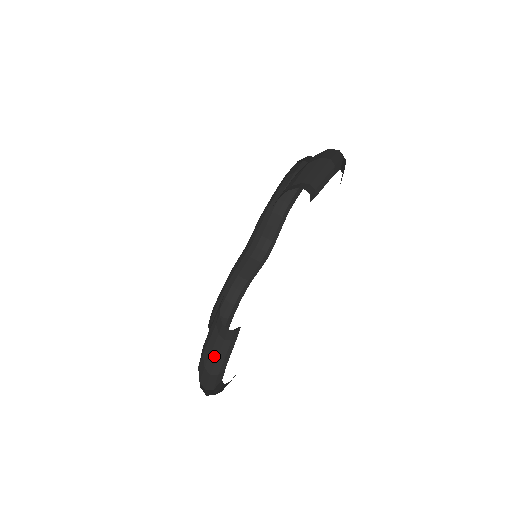
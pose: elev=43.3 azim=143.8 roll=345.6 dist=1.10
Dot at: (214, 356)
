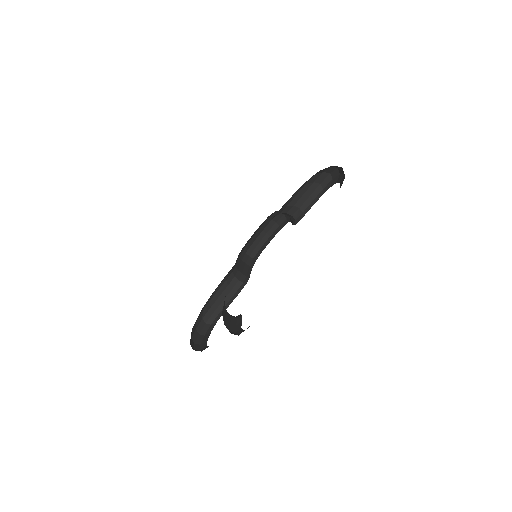
Dot at: (228, 322)
